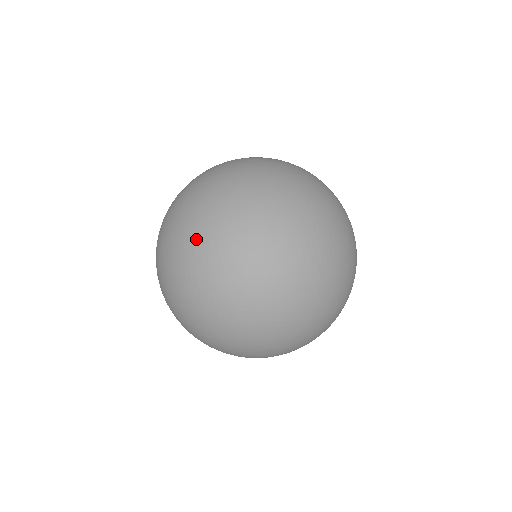
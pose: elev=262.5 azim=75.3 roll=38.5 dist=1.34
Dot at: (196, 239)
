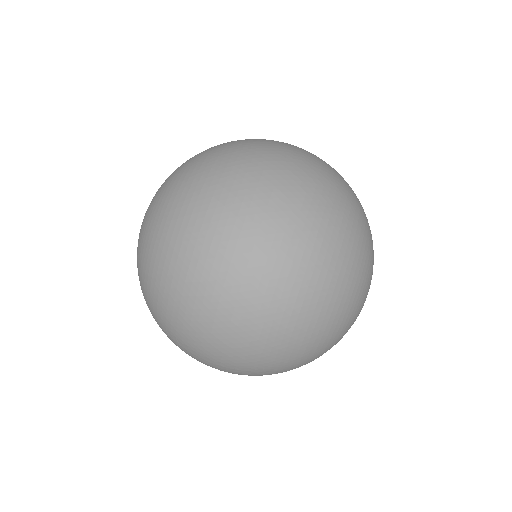
Dot at: (215, 171)
